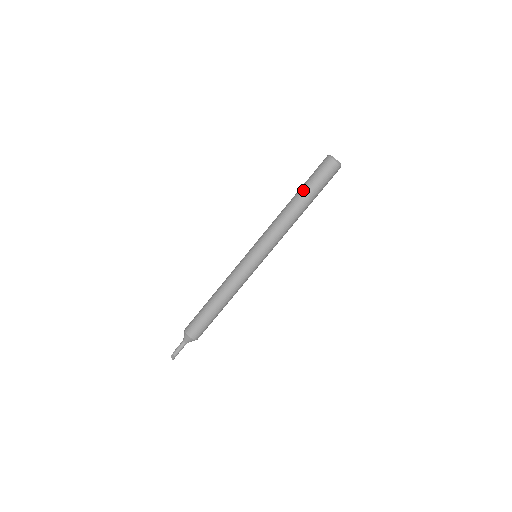
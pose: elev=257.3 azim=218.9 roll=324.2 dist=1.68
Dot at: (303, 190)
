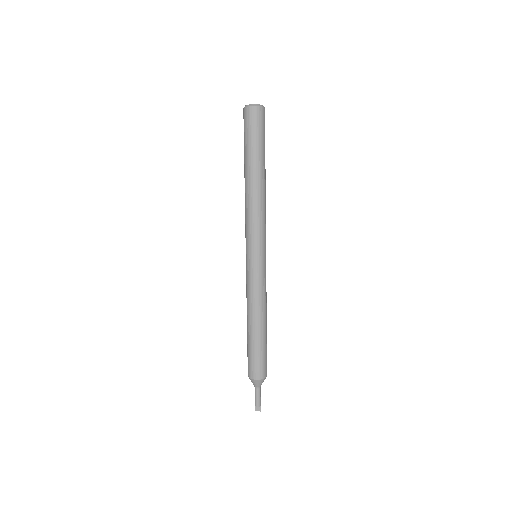
Dot at: (254, 159)
